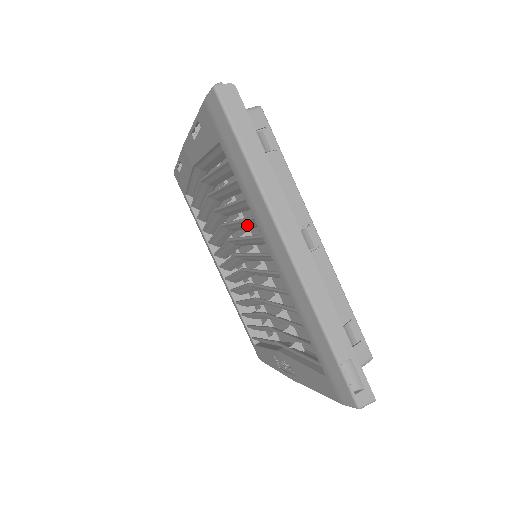
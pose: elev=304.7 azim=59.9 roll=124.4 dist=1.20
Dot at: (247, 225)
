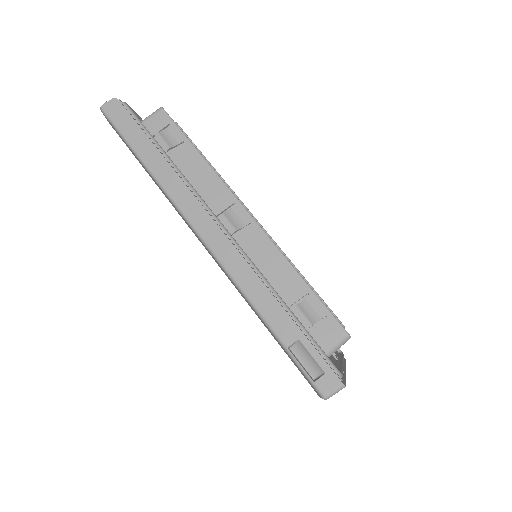
Dot at: occluded
